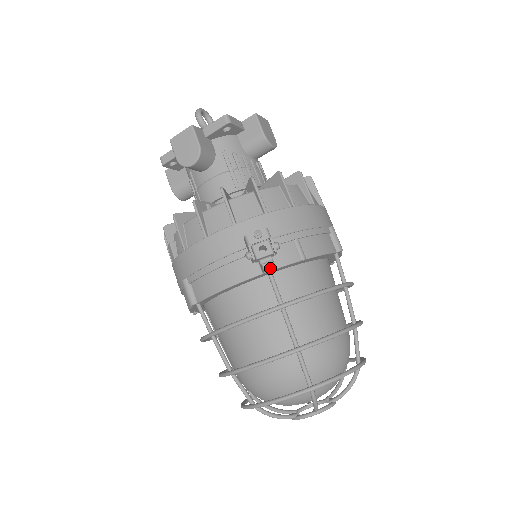
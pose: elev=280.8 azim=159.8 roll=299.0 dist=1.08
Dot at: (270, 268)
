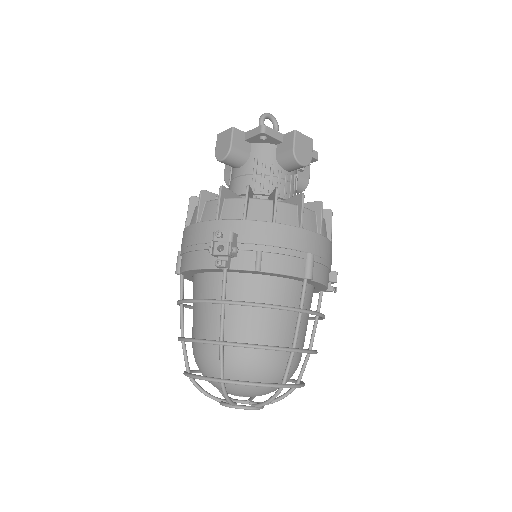
Dot at: (218, 266)
